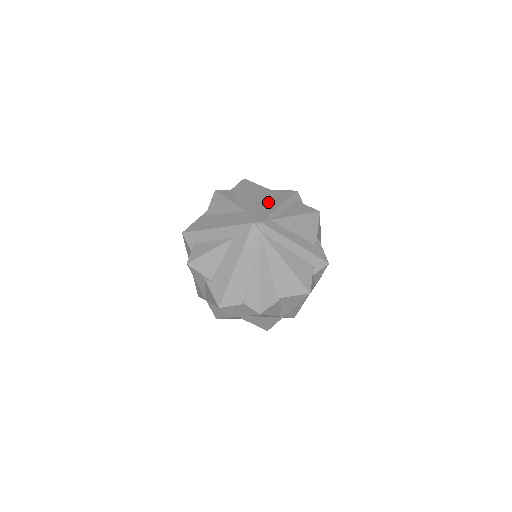
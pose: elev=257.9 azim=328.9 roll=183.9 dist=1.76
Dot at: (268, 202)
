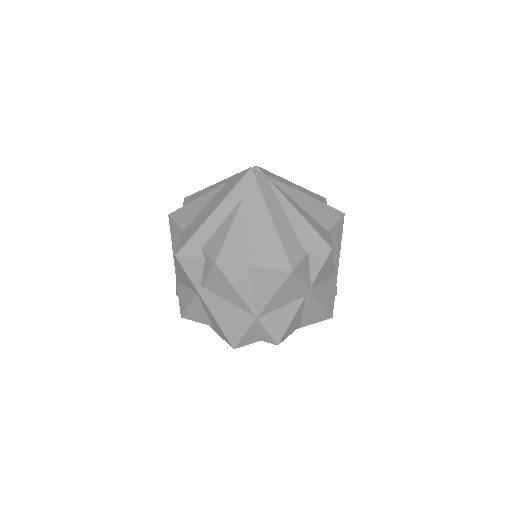
Dot at: occluded
